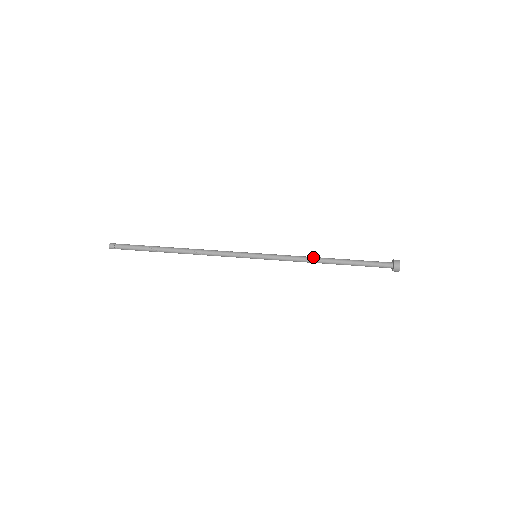
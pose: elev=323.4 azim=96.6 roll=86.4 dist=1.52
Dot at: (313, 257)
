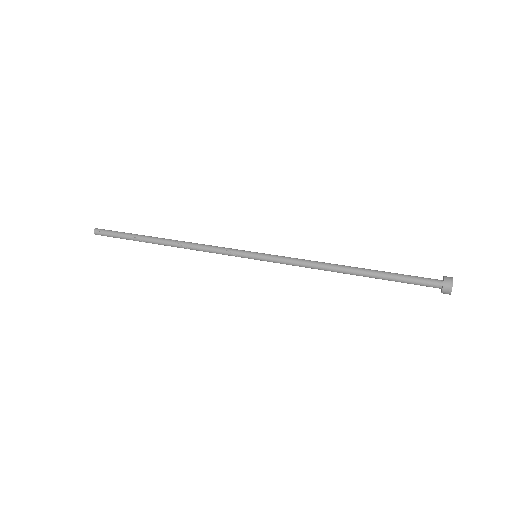
Dot at: (328, 265)
